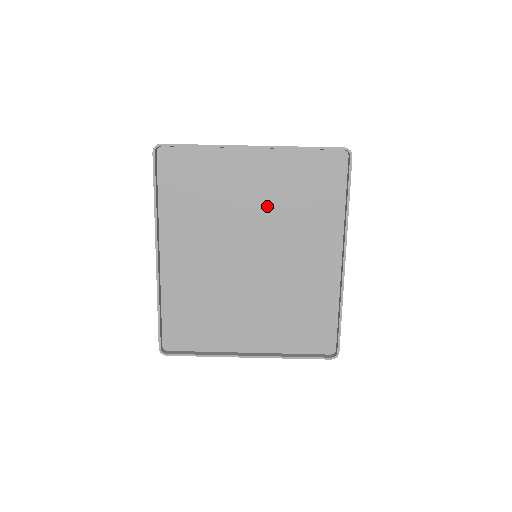
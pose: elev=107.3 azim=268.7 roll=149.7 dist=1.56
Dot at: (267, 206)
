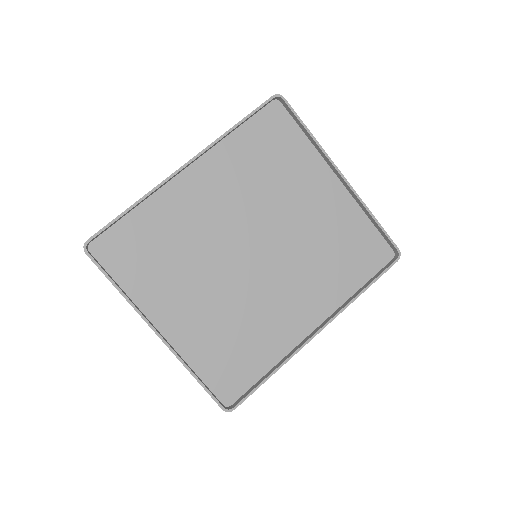
Dot at: (305, 229)
